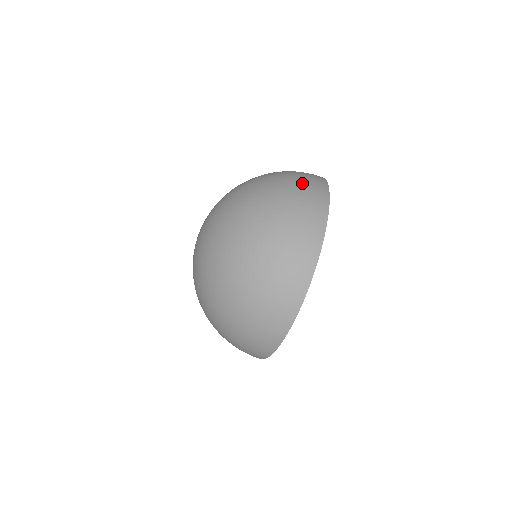
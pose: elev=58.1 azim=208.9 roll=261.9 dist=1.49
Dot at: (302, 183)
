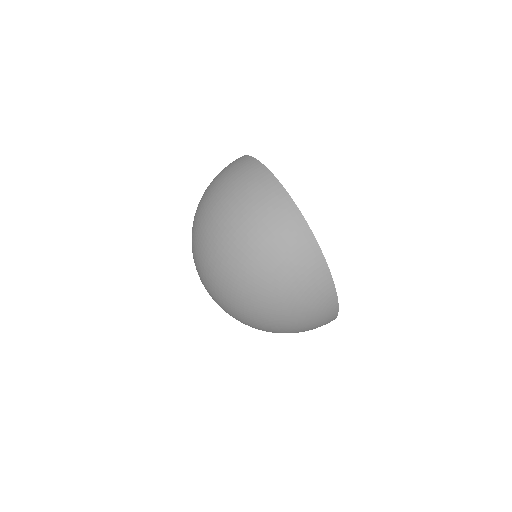
Dot at: occluded
